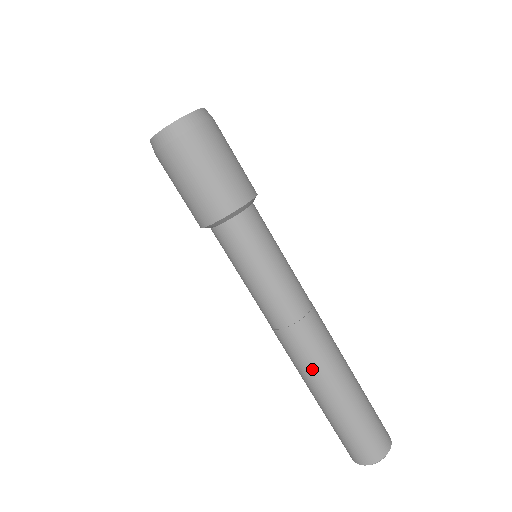
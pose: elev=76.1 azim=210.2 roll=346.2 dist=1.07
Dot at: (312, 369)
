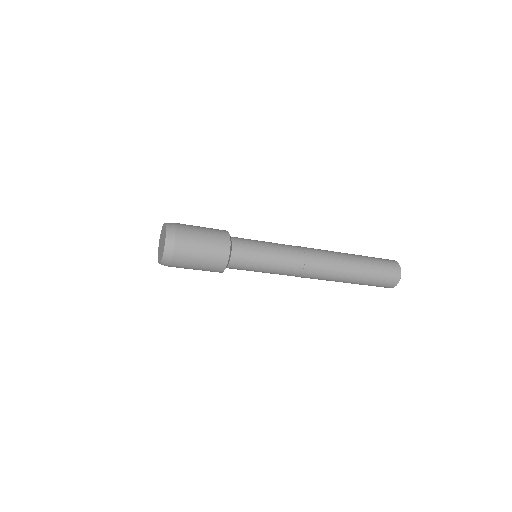
Dot at: occluded
